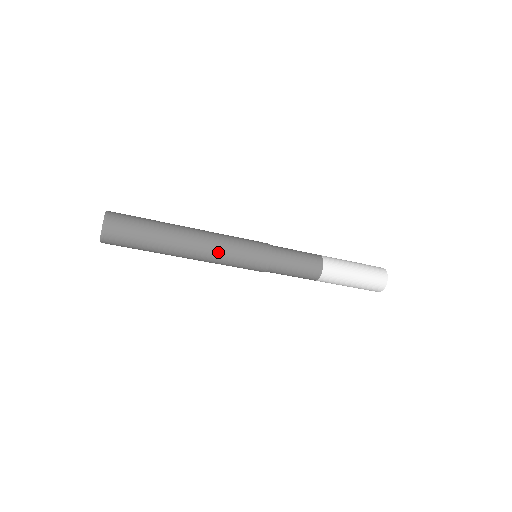
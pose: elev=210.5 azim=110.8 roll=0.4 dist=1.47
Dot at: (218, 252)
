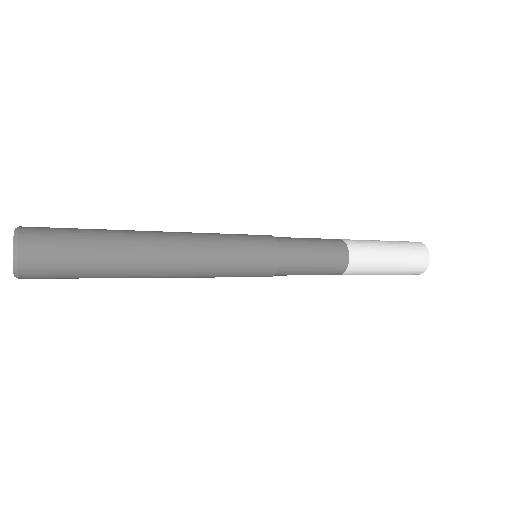
Dot at: (204, 254)
